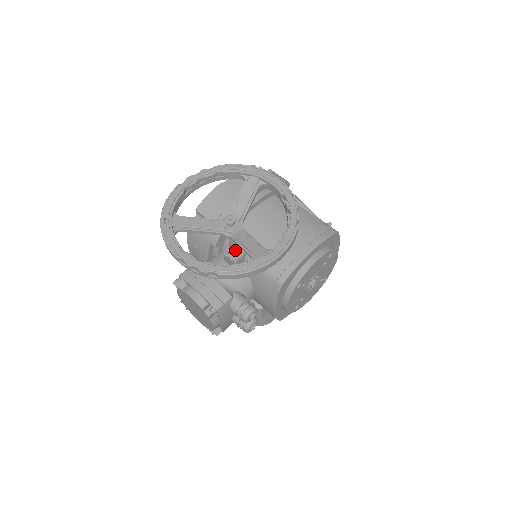
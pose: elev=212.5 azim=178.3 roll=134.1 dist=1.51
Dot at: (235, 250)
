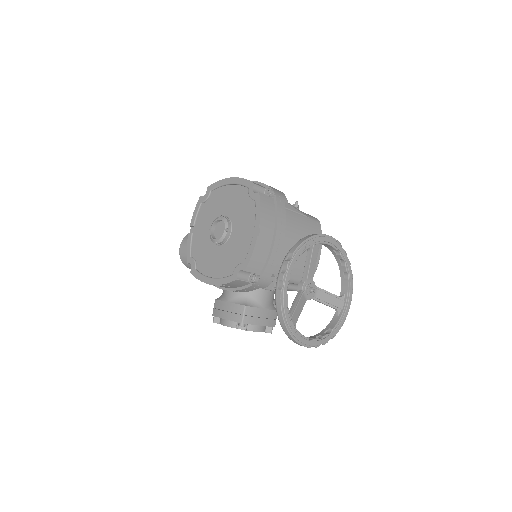
Dot at: occluded
